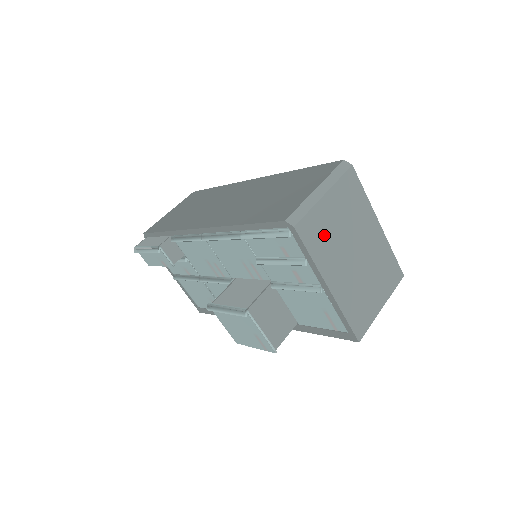
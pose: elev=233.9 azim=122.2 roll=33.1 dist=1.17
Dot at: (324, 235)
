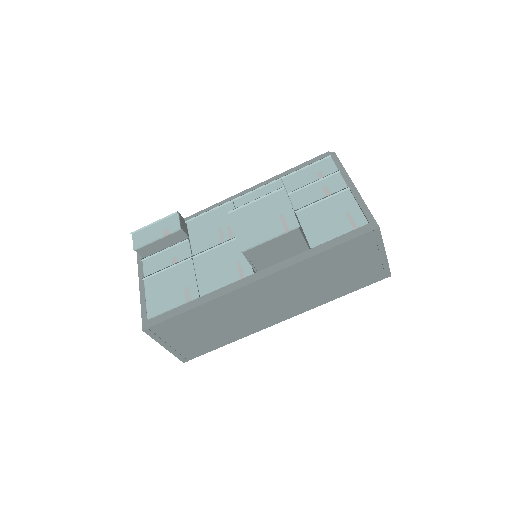
Dot at: occluded
